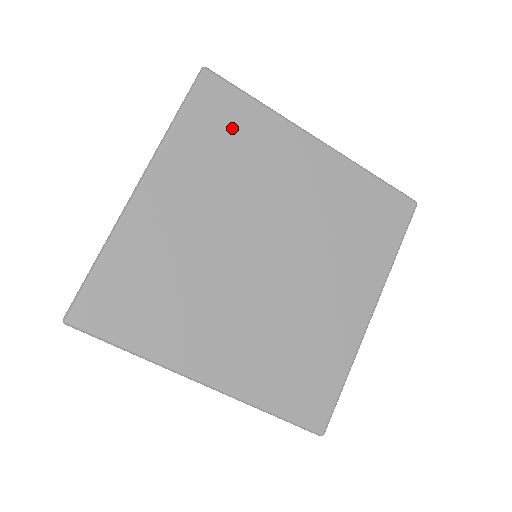
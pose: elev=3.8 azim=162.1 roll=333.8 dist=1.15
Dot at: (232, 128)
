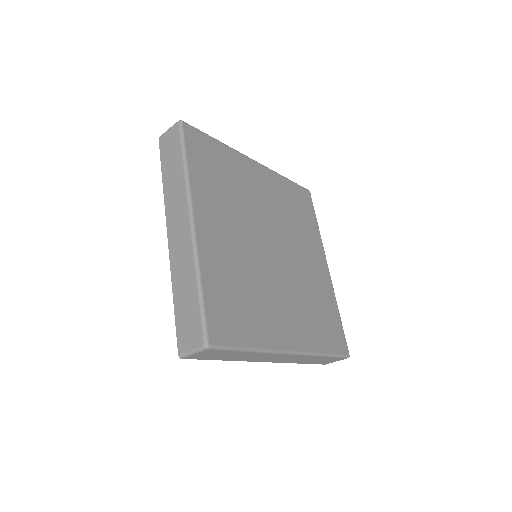
Dot at: (216, 163)
